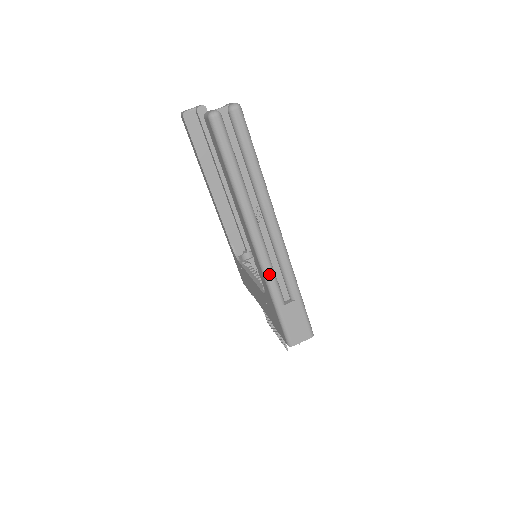
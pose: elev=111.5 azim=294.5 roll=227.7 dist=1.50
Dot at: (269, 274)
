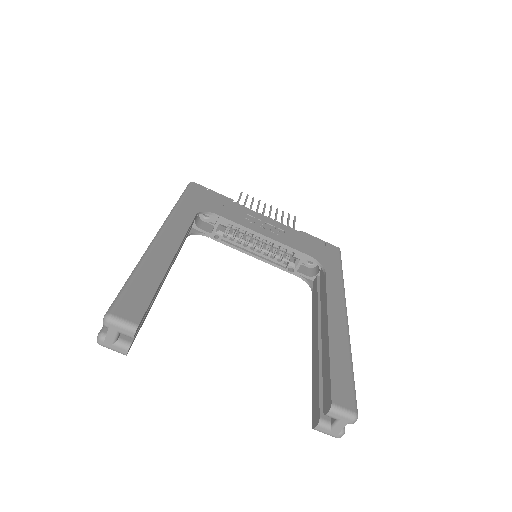
Dot at: occluded
